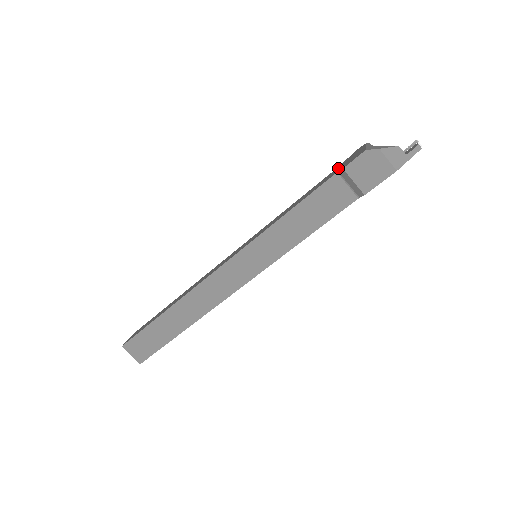
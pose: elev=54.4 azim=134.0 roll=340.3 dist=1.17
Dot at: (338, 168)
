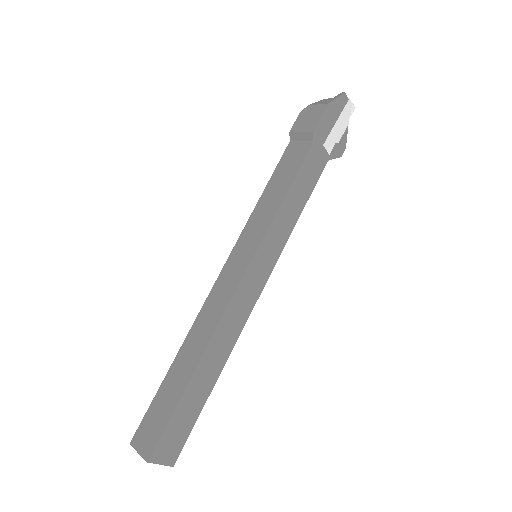
Dot at: occluded
